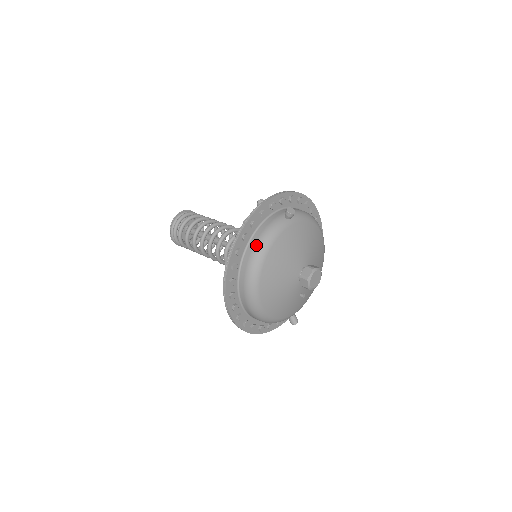
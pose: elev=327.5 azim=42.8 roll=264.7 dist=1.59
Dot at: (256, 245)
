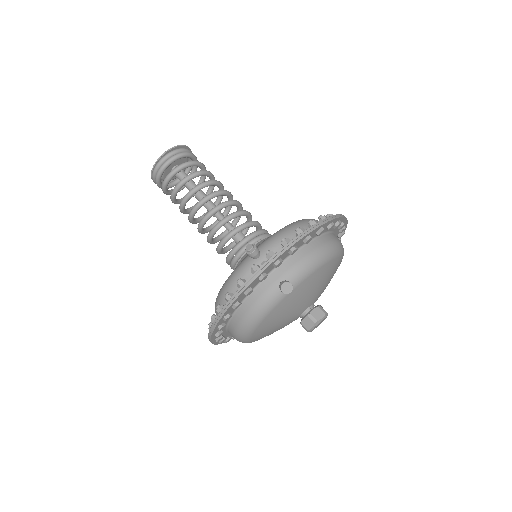
Dot at: (242, 321)
